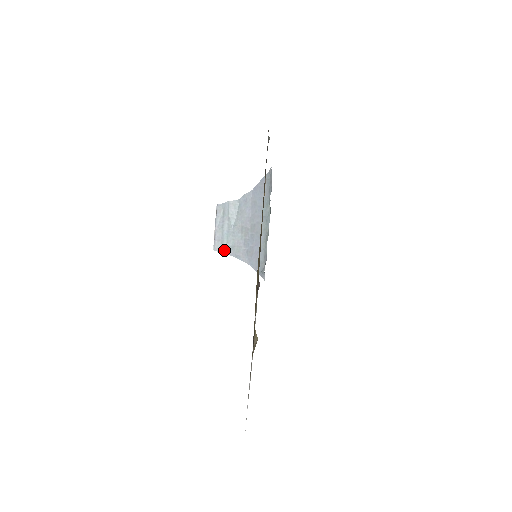
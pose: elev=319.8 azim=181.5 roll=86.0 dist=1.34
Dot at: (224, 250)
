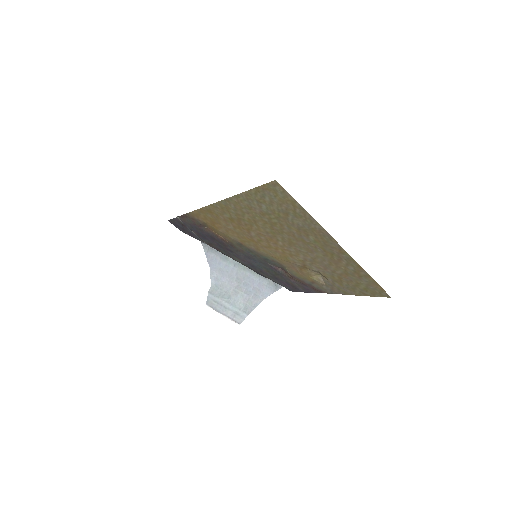
Dot at: (244, 315)
